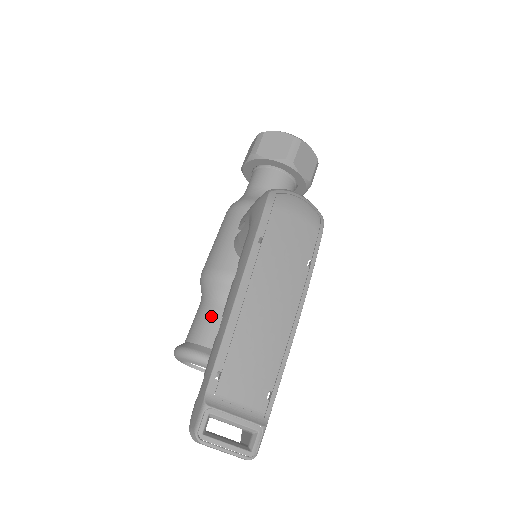
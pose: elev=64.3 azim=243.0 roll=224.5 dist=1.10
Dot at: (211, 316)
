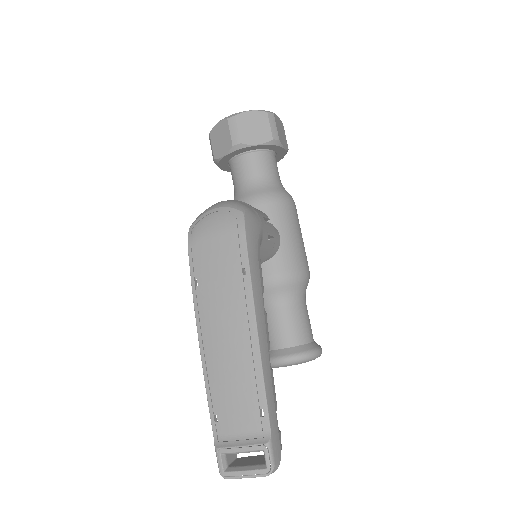
Dot at: occluded
